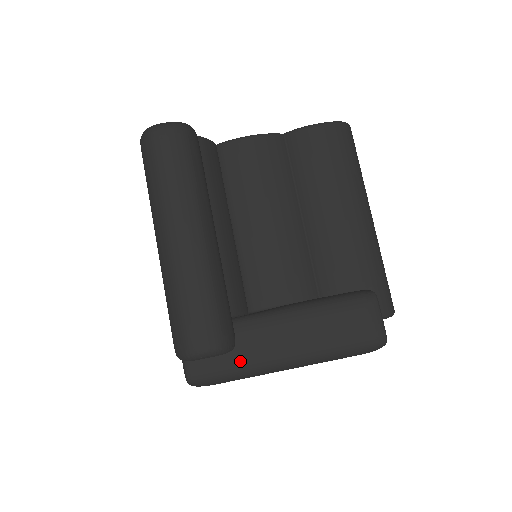
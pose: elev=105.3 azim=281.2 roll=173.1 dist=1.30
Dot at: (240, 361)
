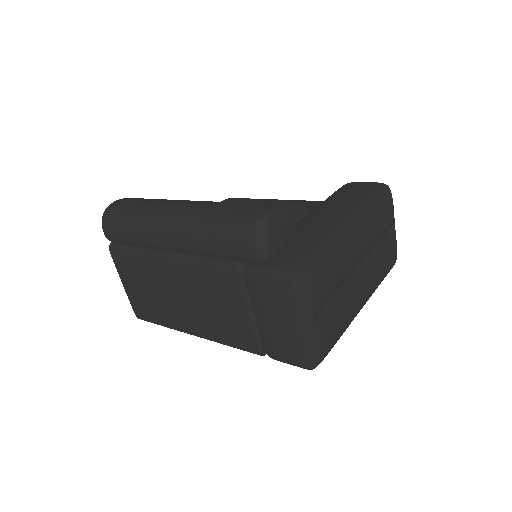
Dot at: (314, 239)
